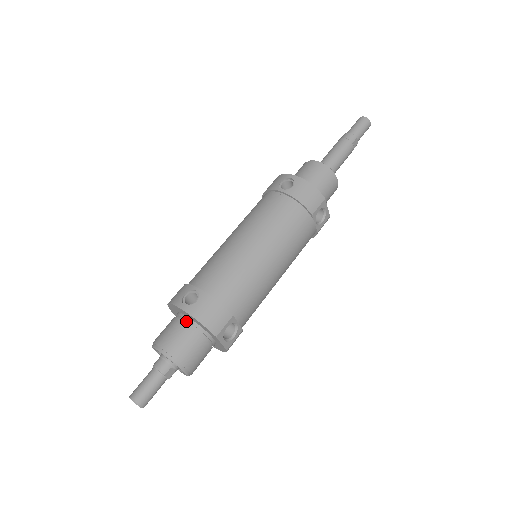
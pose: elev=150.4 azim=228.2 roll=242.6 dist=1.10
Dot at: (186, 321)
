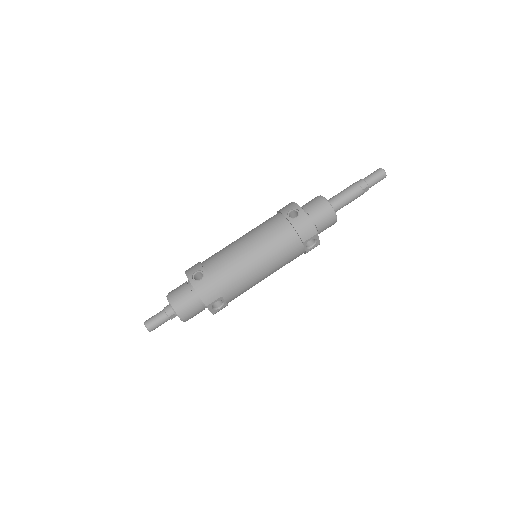
Dot at: (191, 289)
